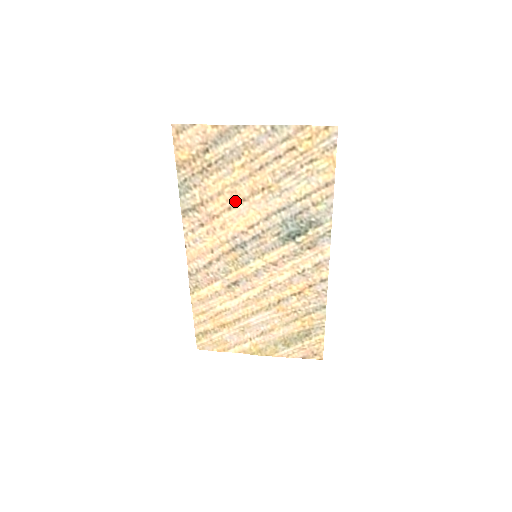
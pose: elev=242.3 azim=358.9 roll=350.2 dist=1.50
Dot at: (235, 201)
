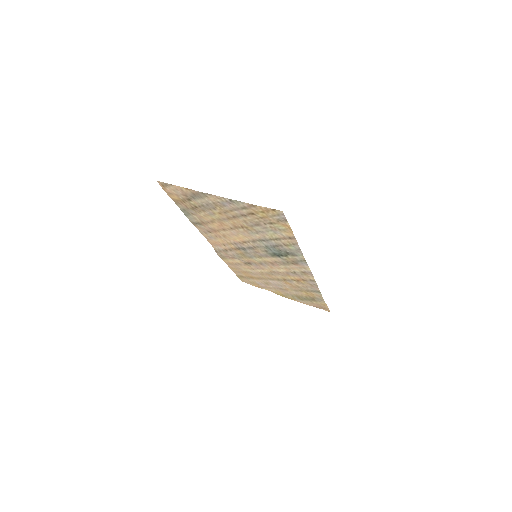
Dot at: (225, 227)
